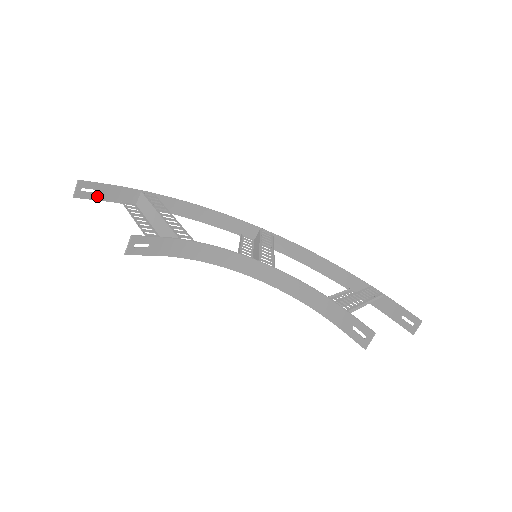
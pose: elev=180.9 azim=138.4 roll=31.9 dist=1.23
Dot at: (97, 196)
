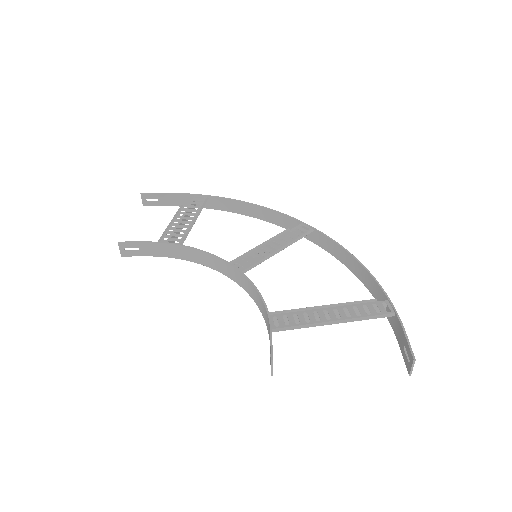
Dot at: (161, 203)
